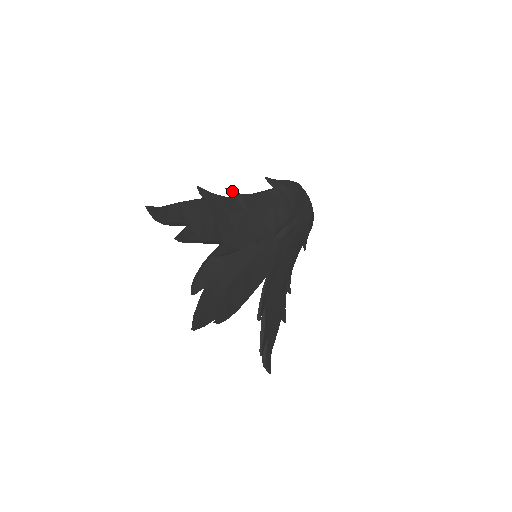
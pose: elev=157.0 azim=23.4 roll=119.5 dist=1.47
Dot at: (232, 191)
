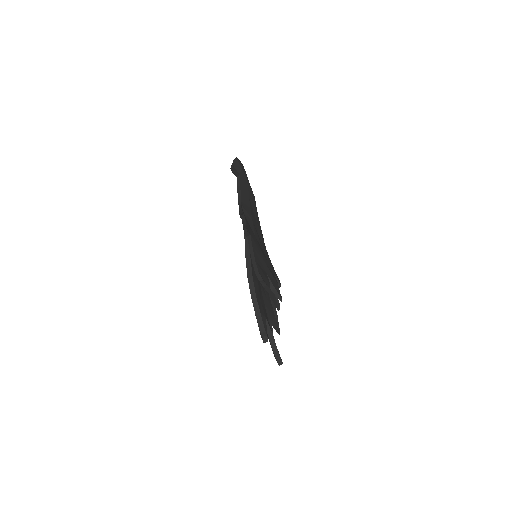
Dot at: (241, 208)
